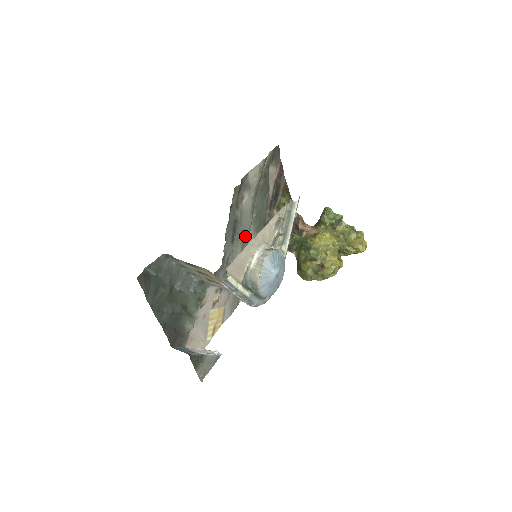
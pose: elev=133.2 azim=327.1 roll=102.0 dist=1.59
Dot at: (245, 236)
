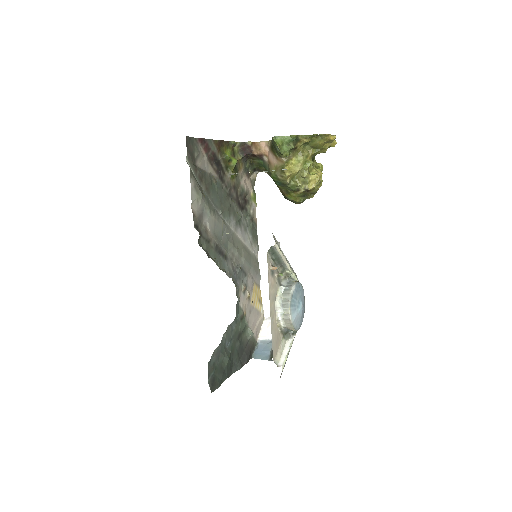
Dot at: (228, 235)
